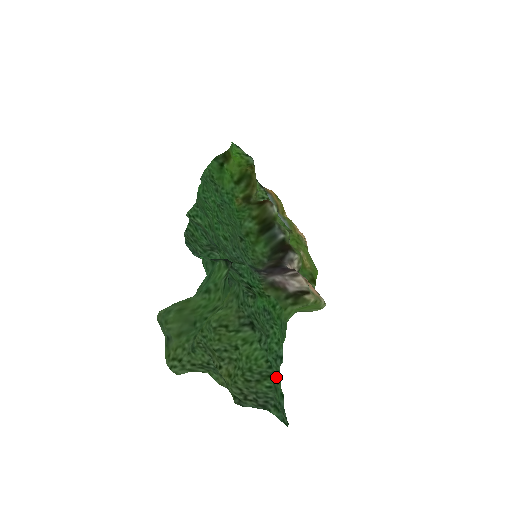
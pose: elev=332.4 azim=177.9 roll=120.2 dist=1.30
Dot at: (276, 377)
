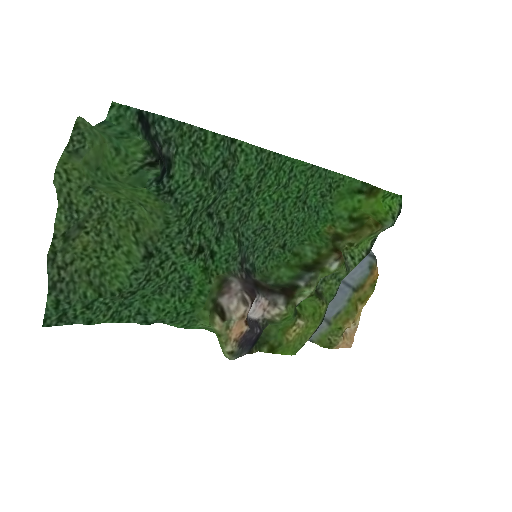
Dot at: (115, 314)
